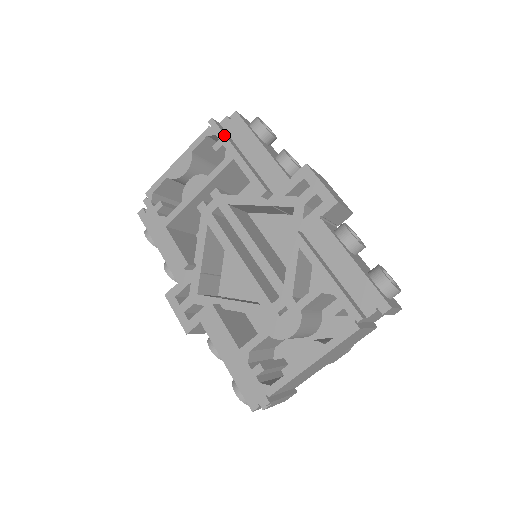
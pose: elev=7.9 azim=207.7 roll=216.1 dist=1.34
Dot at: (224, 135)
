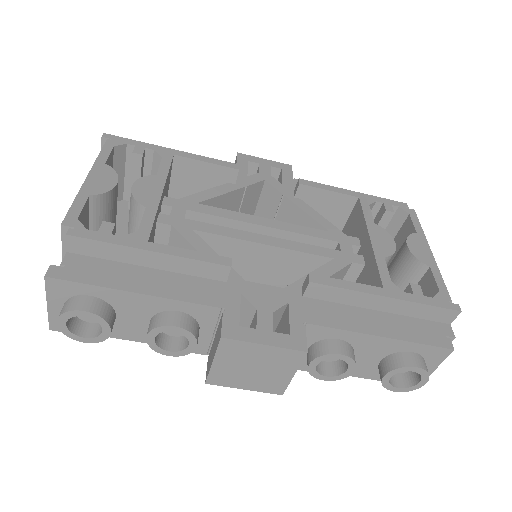
Dot at: (138, 141)
